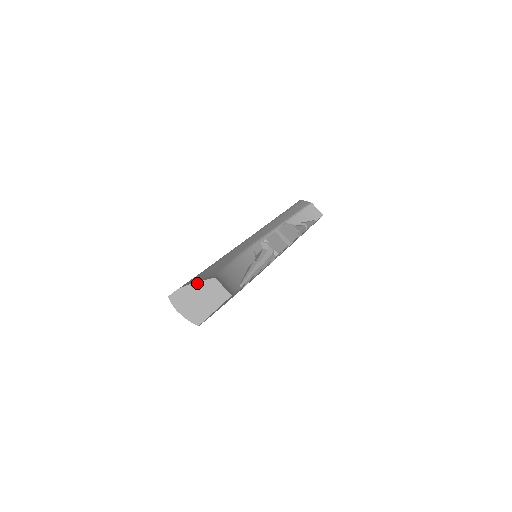
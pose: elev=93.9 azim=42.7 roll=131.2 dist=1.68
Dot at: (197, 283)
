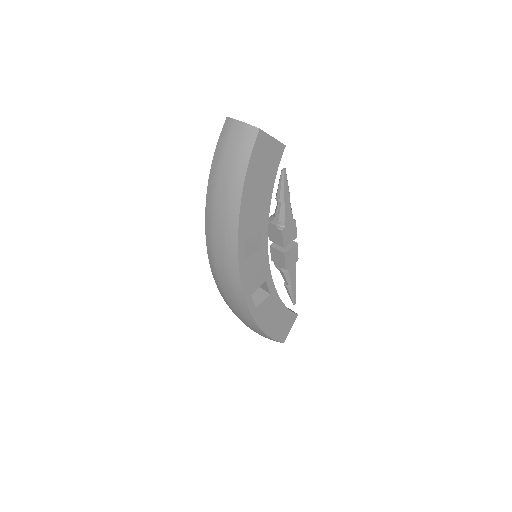
Dot at: occluded
